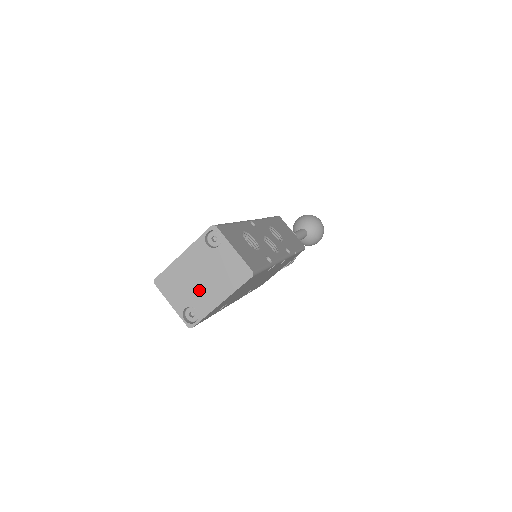
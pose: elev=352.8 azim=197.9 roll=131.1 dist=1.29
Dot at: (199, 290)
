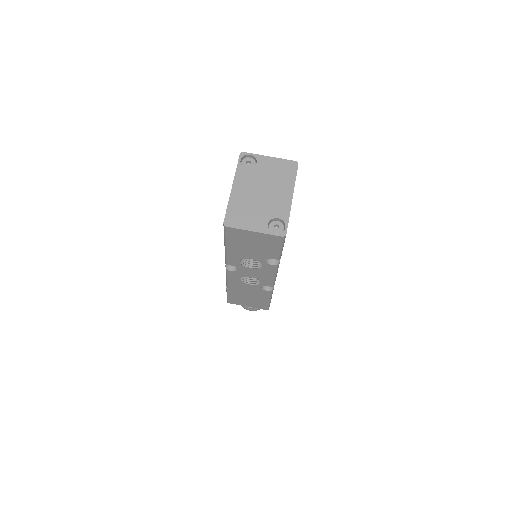
Dot at: (268, 202)
